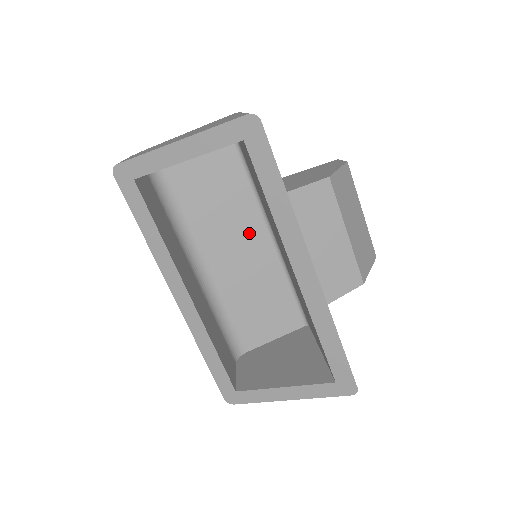
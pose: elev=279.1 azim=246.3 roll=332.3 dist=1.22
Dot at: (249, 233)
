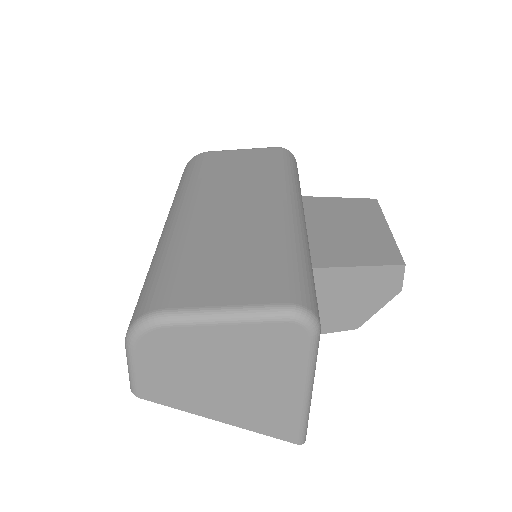
Dot at: occluded
